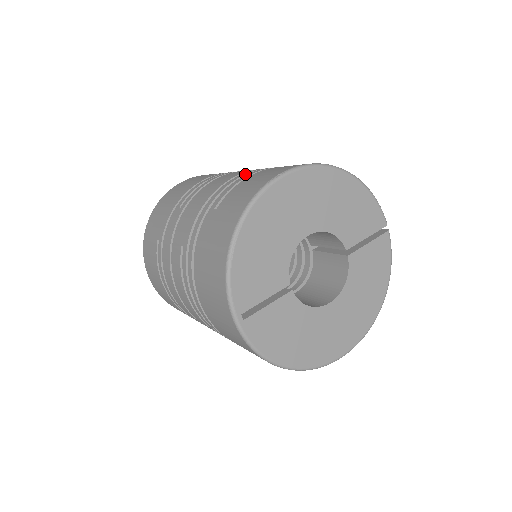
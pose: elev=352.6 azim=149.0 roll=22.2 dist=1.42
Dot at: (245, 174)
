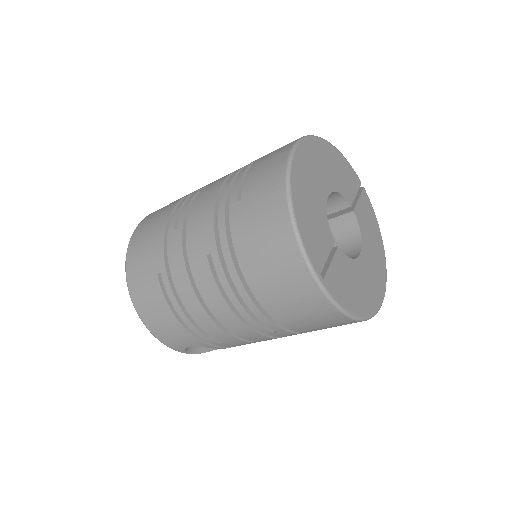
Dot at: (238, 171)
